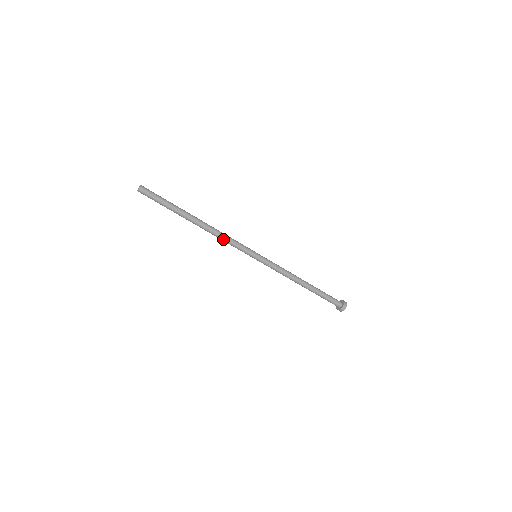
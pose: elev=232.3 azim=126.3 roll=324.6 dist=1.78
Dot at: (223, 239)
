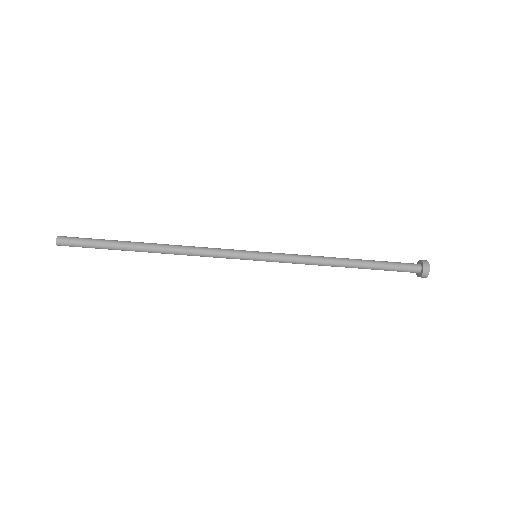
Dot at: (197, 253)
